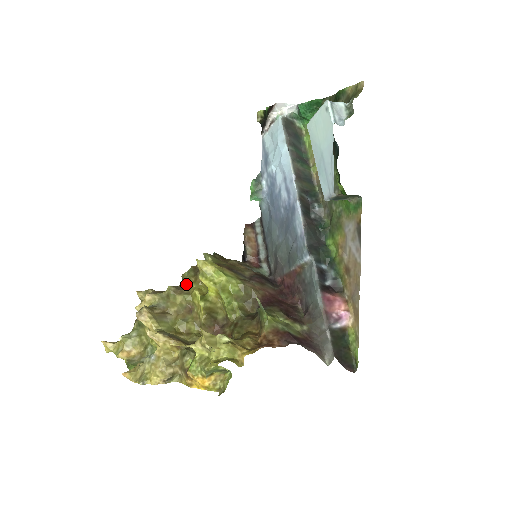
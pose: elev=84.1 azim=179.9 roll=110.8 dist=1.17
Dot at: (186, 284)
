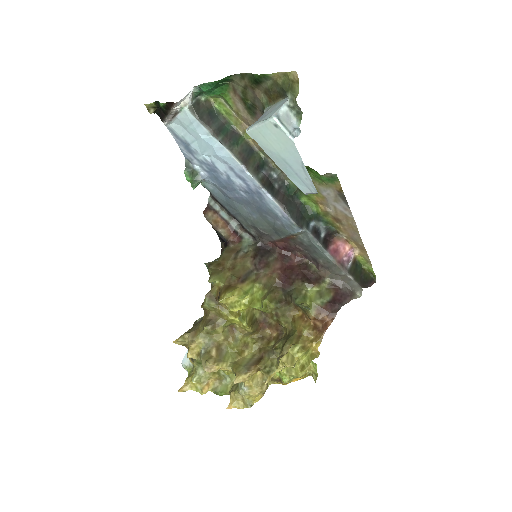
Dot at: (214, 314)
